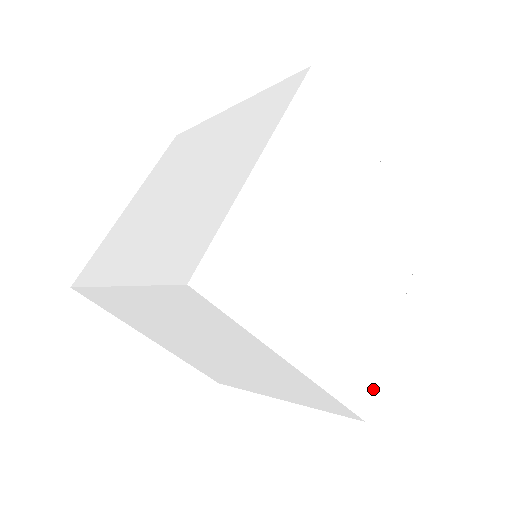
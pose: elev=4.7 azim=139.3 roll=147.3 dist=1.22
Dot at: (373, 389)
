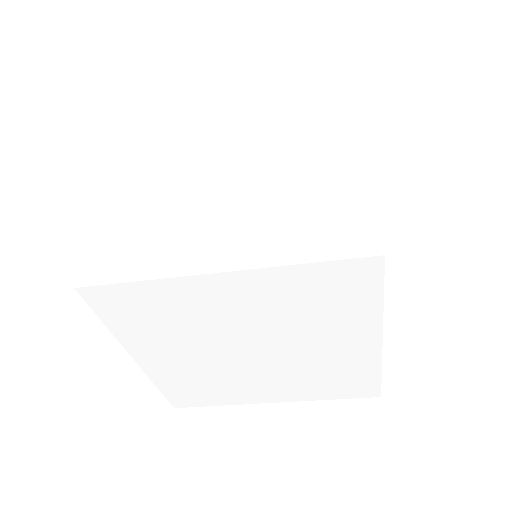
Dot at: occluded
